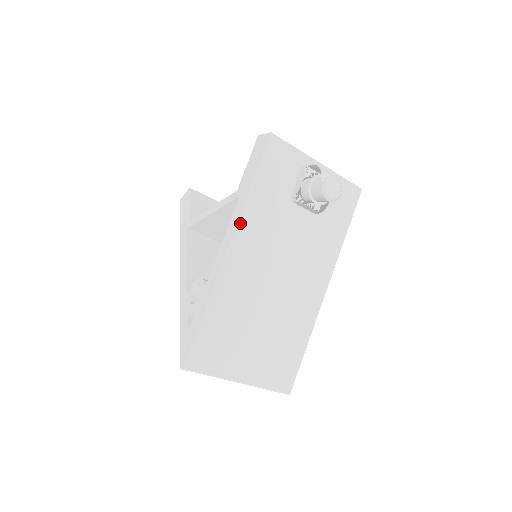
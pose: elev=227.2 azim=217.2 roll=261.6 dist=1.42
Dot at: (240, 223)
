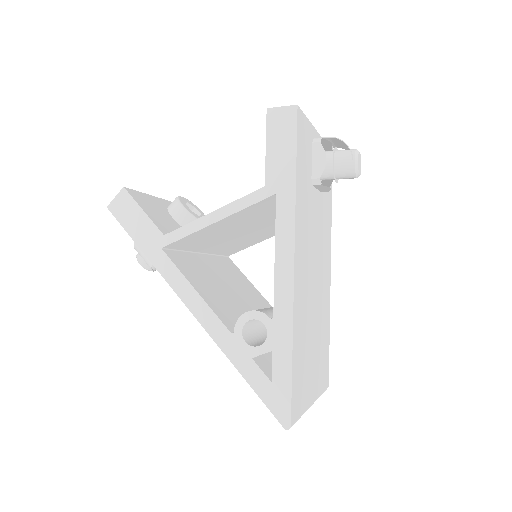
Dot at: (296, 229)
